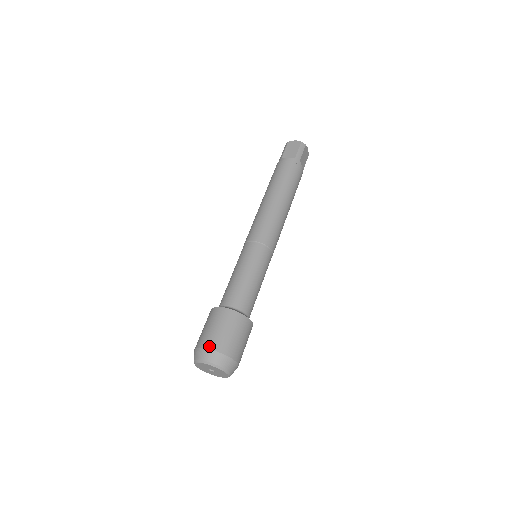
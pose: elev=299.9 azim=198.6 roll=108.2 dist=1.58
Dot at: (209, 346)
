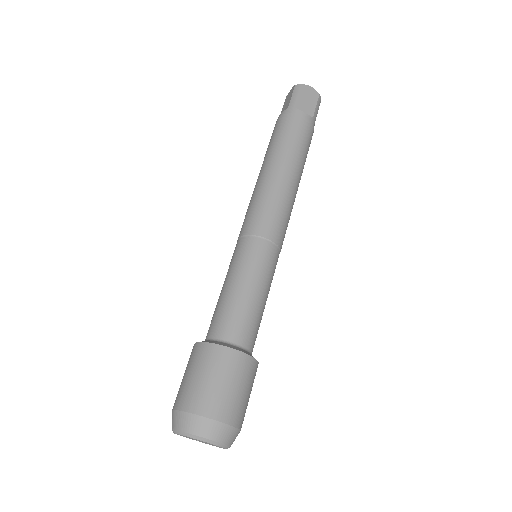
Dot at: (220, 417)
